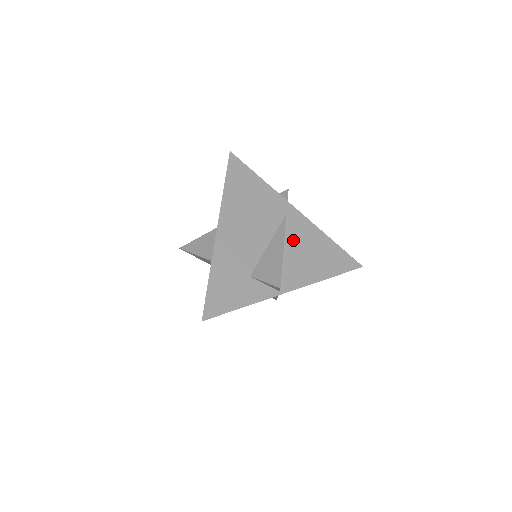
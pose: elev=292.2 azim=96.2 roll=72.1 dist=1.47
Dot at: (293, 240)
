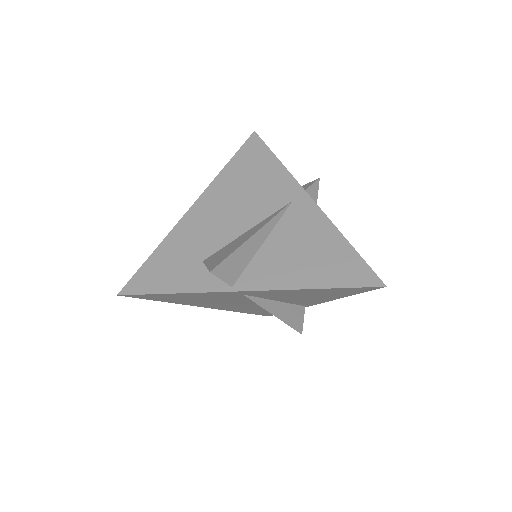
Dot at: (286, 232)
